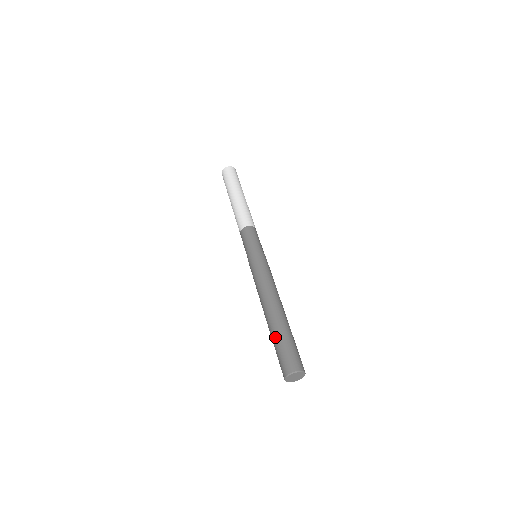
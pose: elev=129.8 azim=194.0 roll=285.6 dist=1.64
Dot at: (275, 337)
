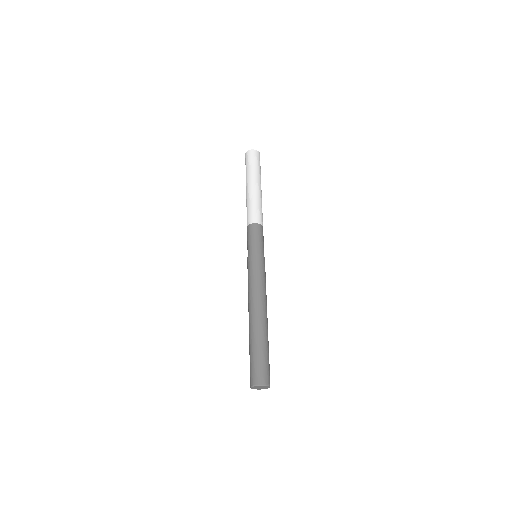
Dot at: (251, 346)
